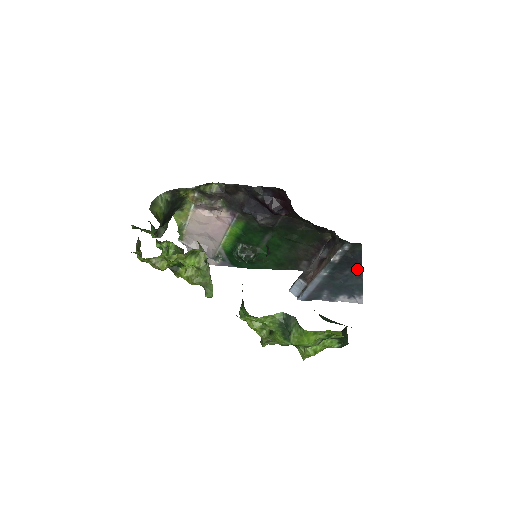
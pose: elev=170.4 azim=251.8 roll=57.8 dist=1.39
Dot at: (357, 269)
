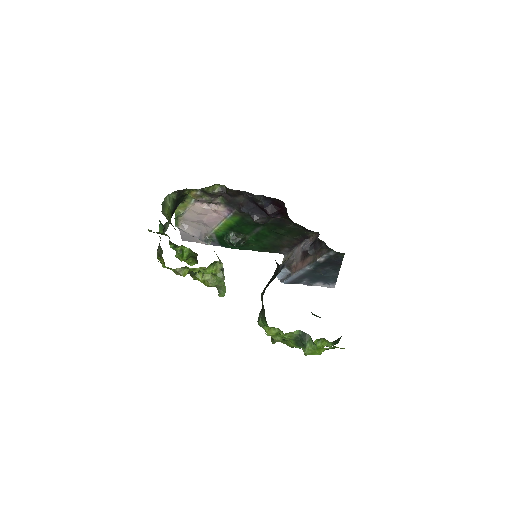
Dot at: (336, 267)
